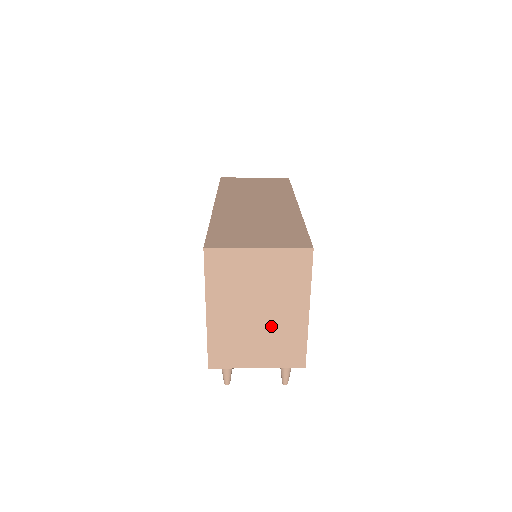
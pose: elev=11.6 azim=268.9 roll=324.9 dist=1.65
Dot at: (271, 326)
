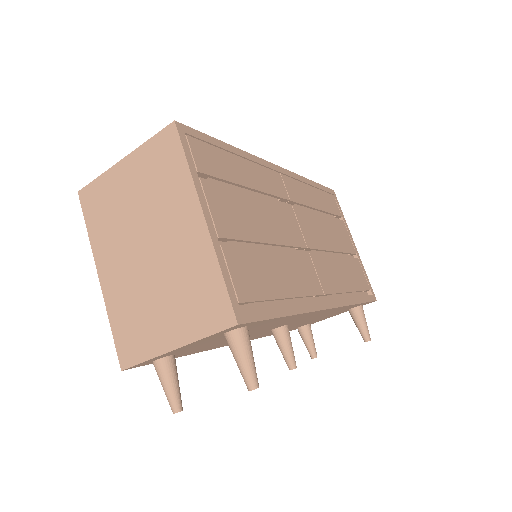
Dot at: (168, 265)
